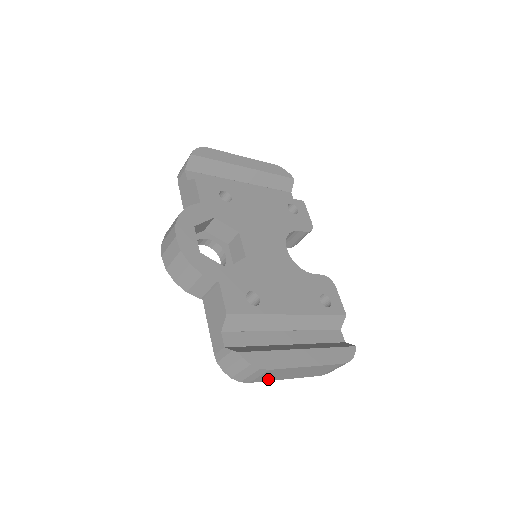
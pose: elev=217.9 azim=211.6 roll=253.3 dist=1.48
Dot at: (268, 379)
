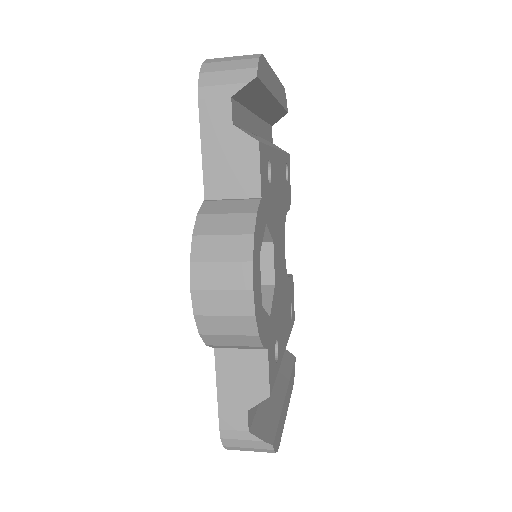
Dot at: occluded
